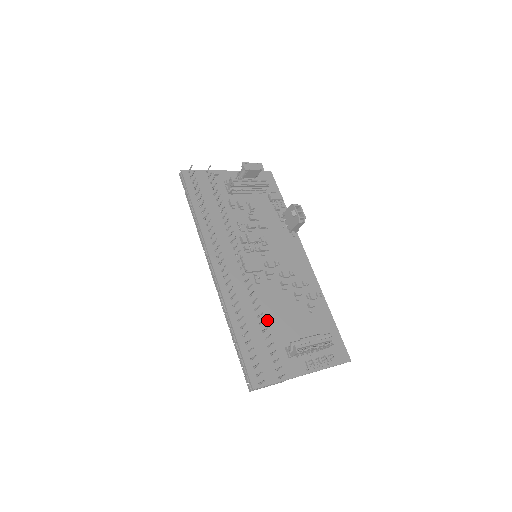
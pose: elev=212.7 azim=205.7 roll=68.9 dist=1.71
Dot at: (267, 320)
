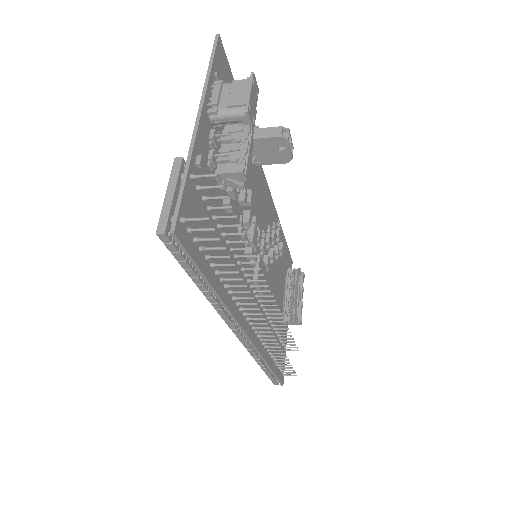
Dot at: (274, 316)
